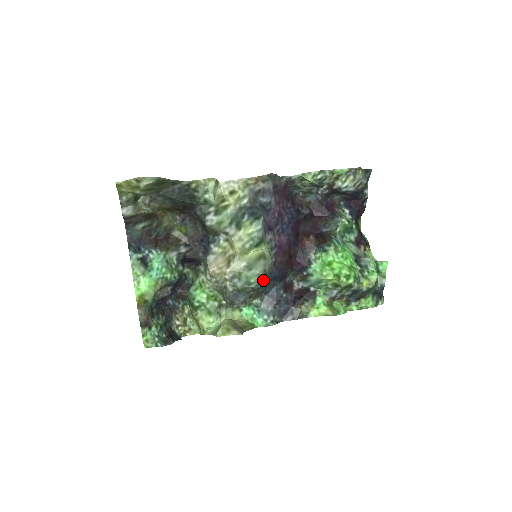
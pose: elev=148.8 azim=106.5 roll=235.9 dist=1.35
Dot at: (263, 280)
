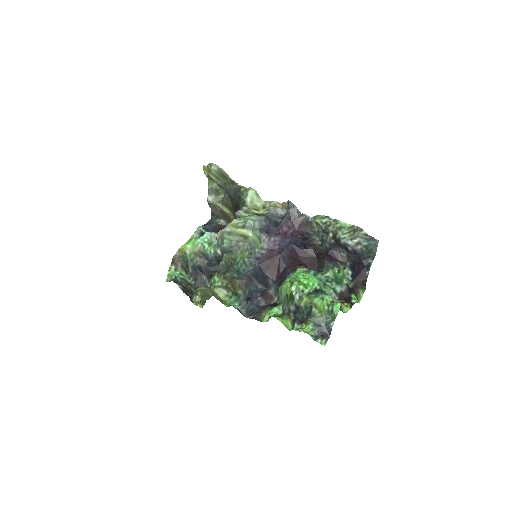
Dot at: (234, 249)
